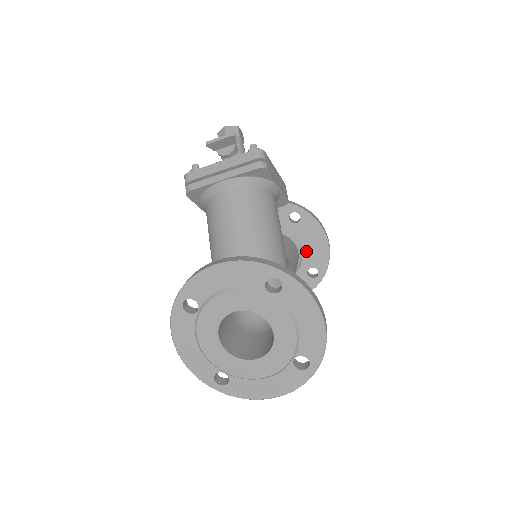
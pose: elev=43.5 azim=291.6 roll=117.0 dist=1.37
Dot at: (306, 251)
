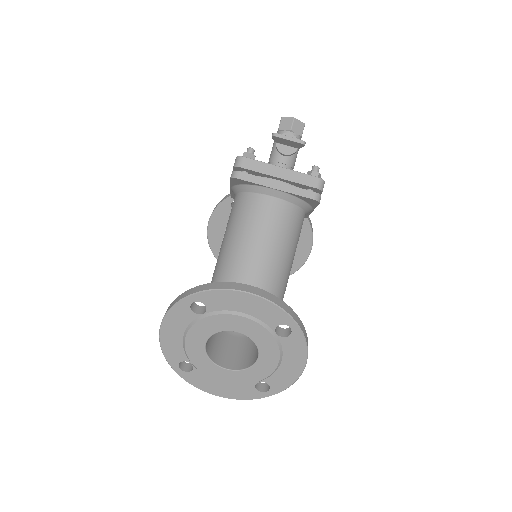
Dot at: occluded
